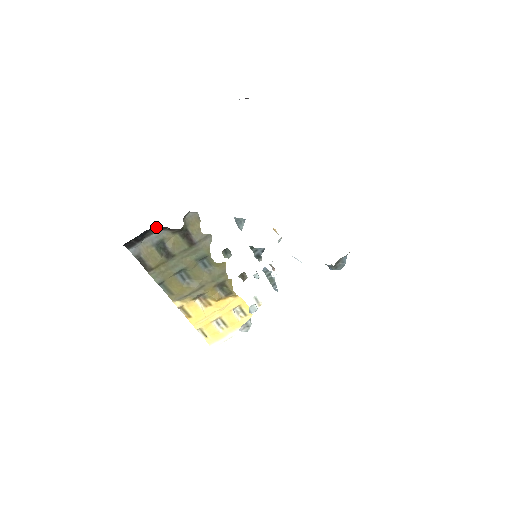
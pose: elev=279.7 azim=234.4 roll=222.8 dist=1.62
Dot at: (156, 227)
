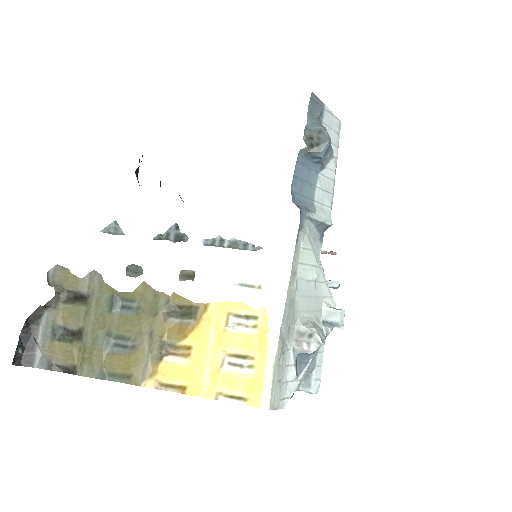
Dot at: (30, 317)
